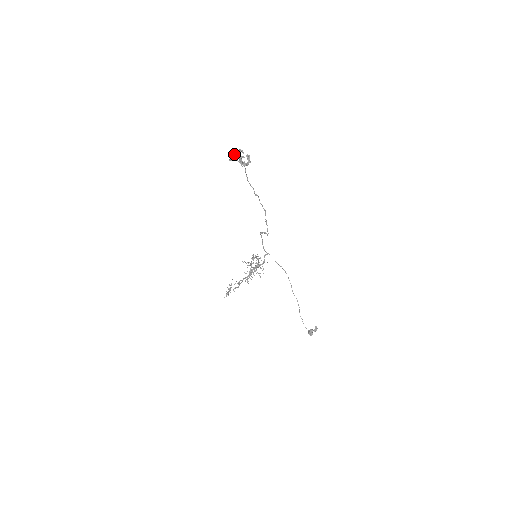
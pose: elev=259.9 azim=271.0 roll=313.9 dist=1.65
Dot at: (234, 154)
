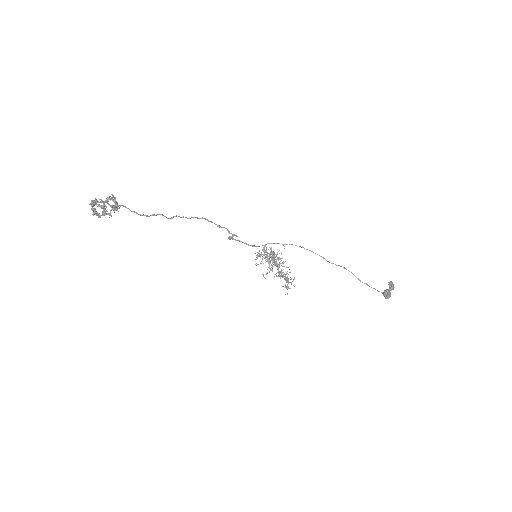
Dot at: occluded
